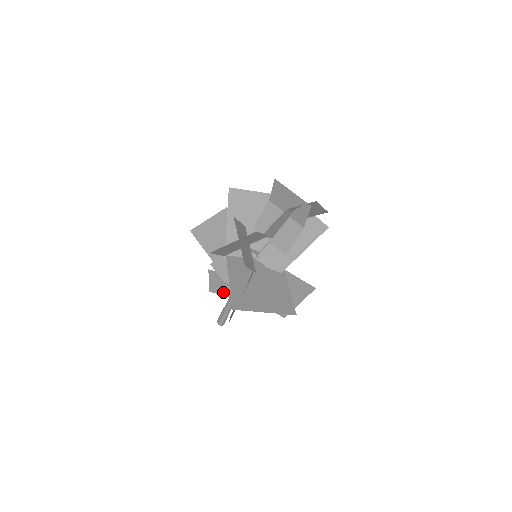
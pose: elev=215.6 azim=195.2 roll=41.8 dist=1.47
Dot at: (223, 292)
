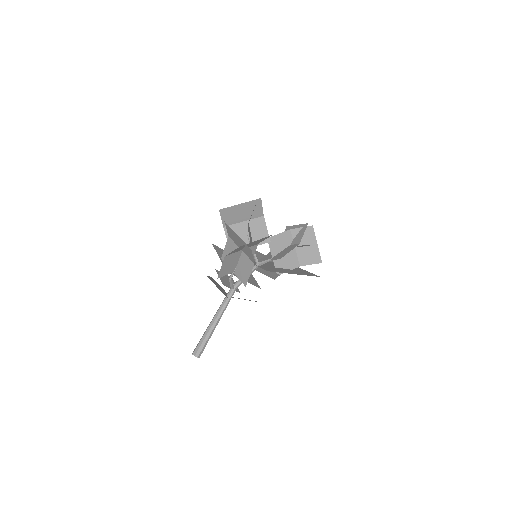
Dot at: (217, 286)
